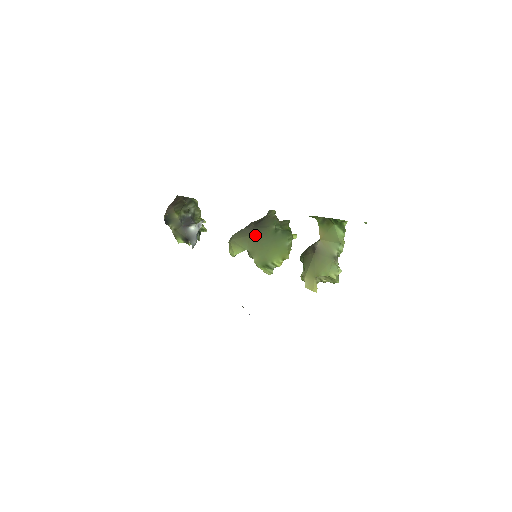
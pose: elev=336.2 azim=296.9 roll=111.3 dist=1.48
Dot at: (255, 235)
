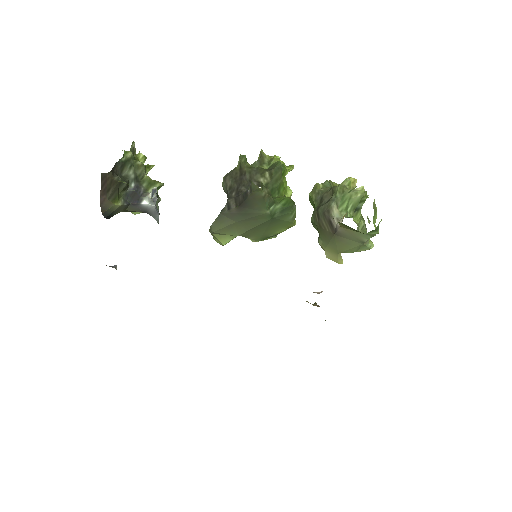
Dot at: (243, 221)
